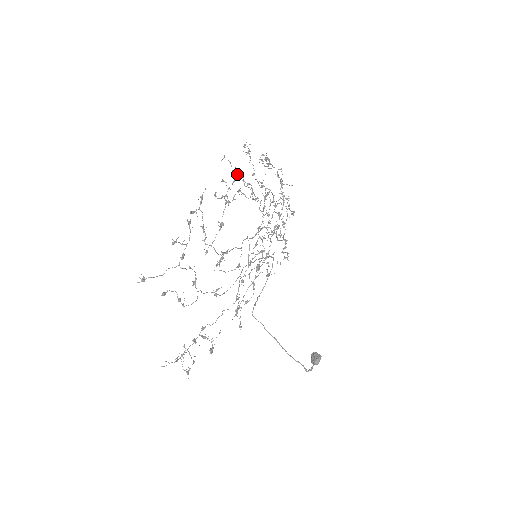
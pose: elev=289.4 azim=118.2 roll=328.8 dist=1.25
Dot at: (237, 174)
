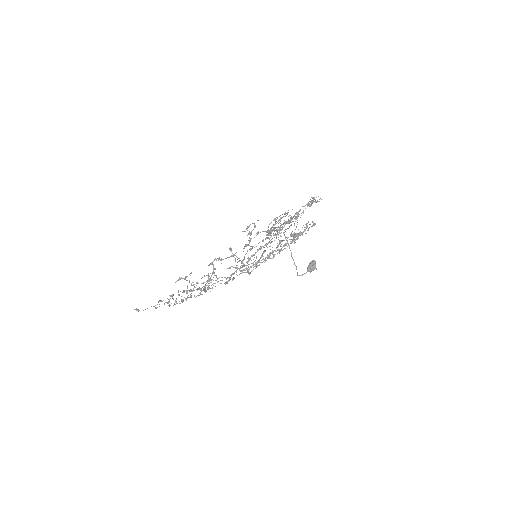
Dot at: (231, 251)
